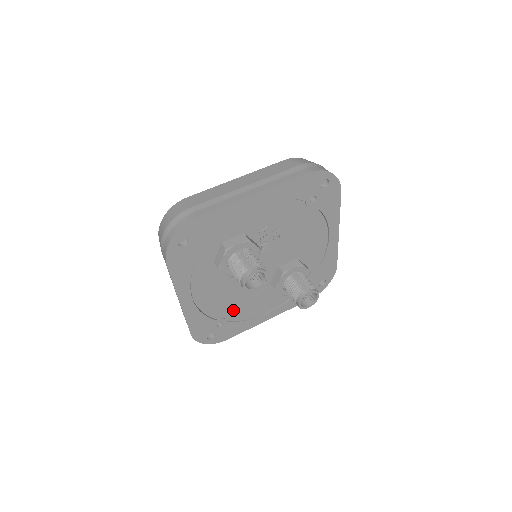
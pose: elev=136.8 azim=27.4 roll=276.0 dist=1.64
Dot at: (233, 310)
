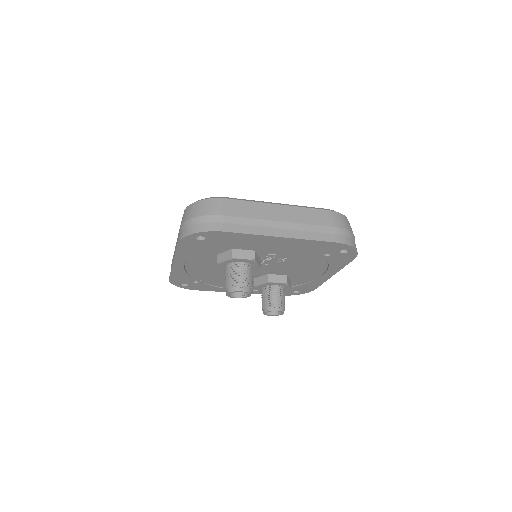
Dot at: (213, 279)
